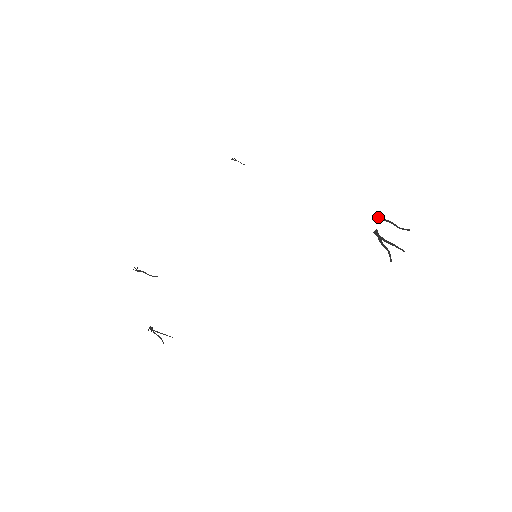
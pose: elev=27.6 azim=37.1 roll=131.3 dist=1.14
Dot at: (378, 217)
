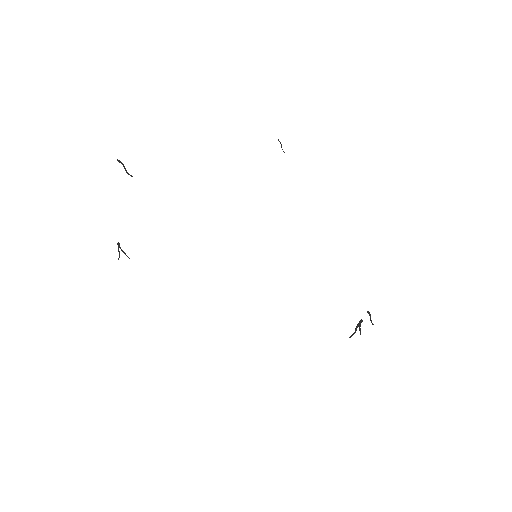
Dot at: occluded
